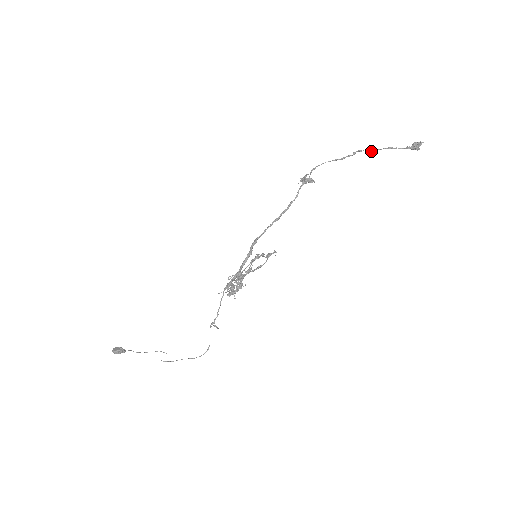
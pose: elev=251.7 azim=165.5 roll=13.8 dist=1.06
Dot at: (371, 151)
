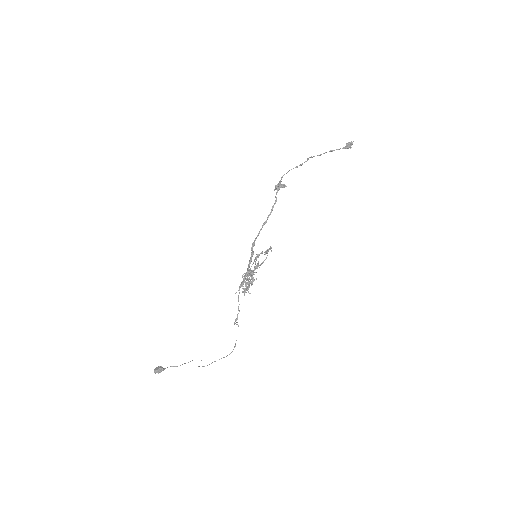
Dot at: occluded
